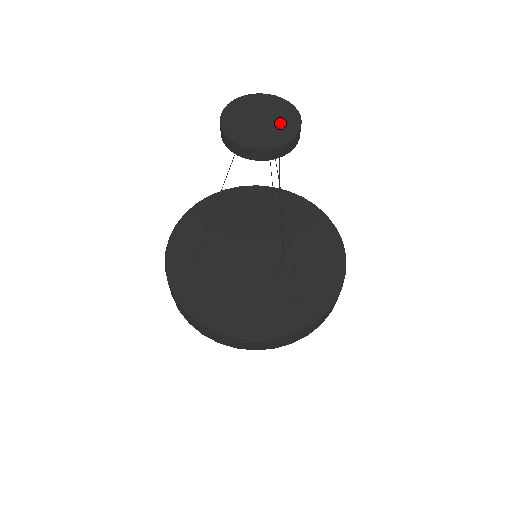
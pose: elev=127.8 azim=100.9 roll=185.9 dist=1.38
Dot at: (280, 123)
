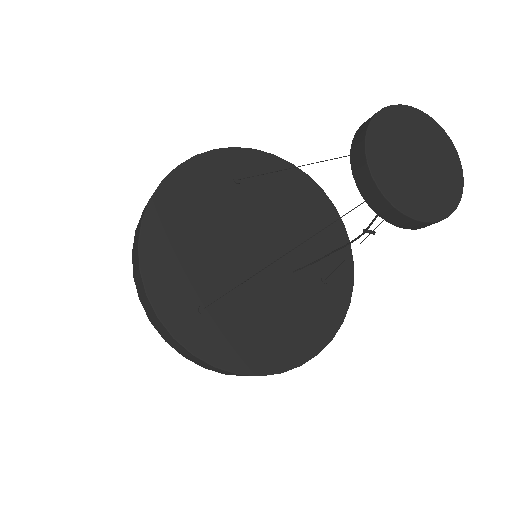
Dot at: (437, 157)
